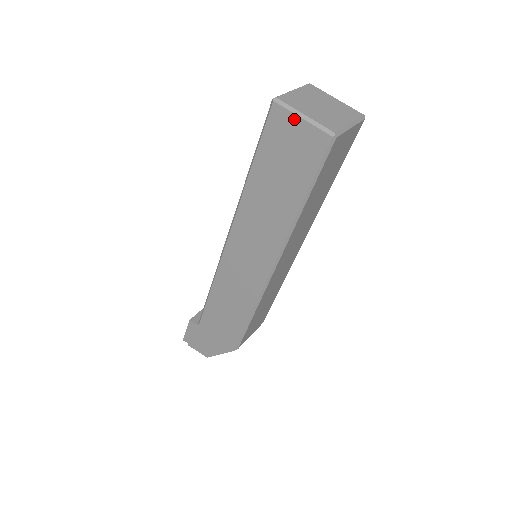
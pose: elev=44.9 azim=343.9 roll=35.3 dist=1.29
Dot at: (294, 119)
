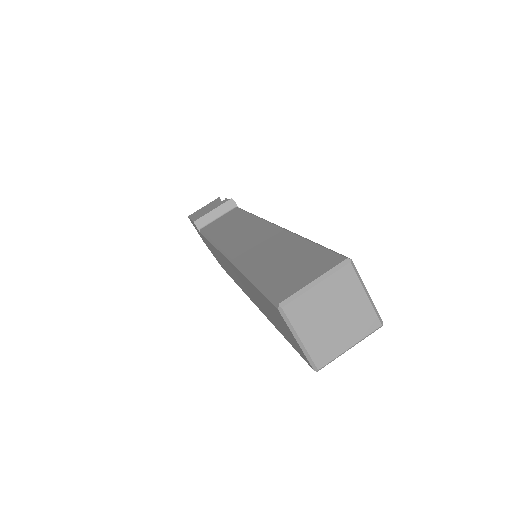
Dot at: (290, 332)
